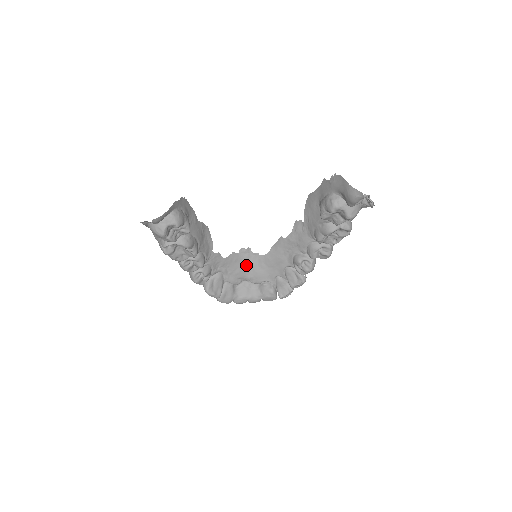
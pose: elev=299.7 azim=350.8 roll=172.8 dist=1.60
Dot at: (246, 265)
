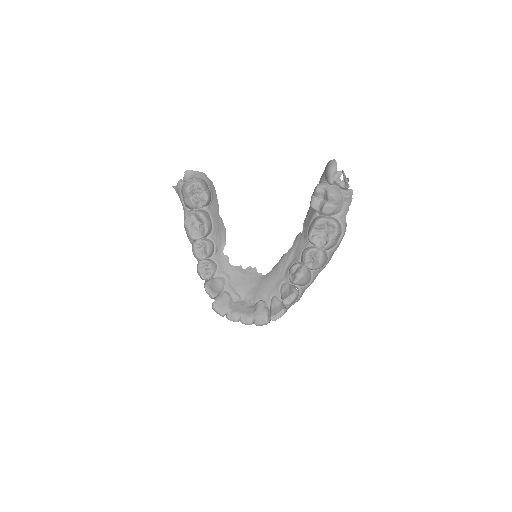
Dot at: (249, 282)
